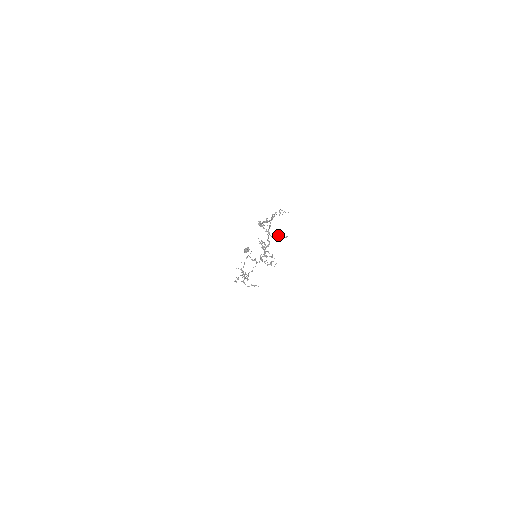
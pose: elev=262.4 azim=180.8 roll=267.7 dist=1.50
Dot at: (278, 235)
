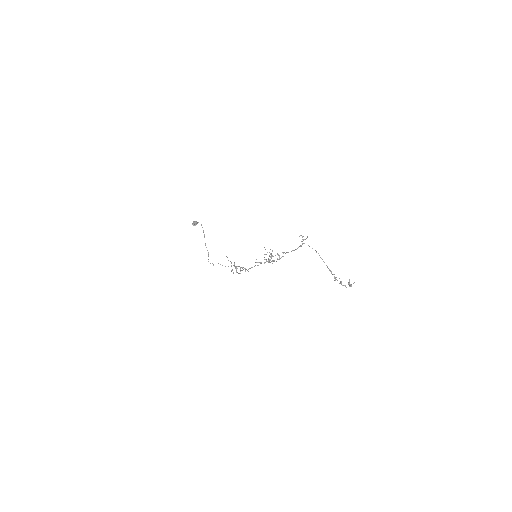
Dot at: (348, 284)
